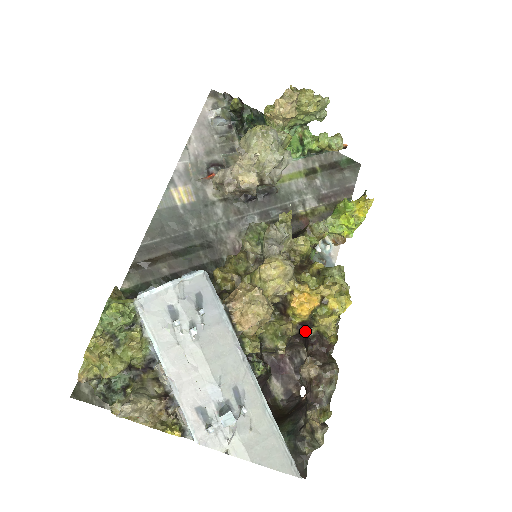
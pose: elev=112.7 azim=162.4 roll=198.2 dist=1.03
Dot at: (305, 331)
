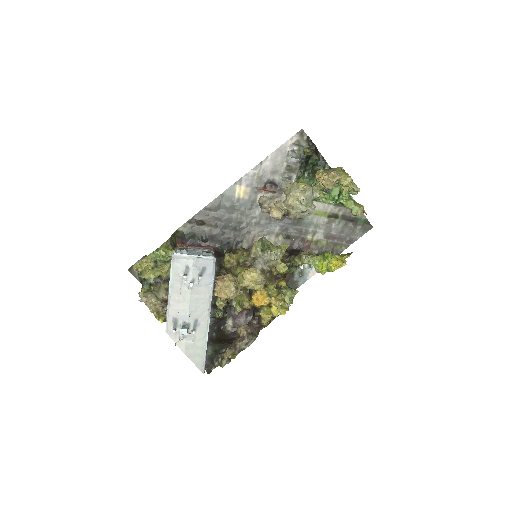
Dot at: (255, 311)
